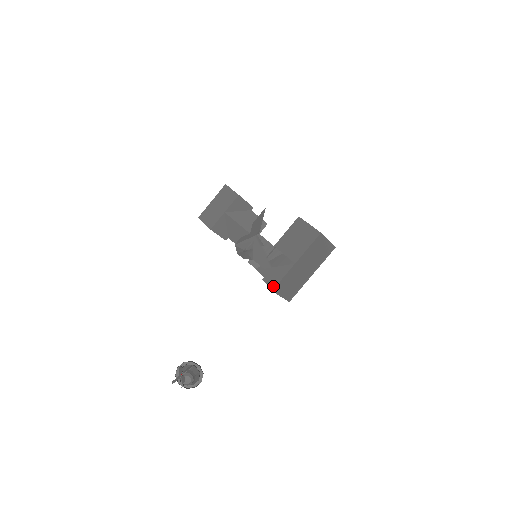
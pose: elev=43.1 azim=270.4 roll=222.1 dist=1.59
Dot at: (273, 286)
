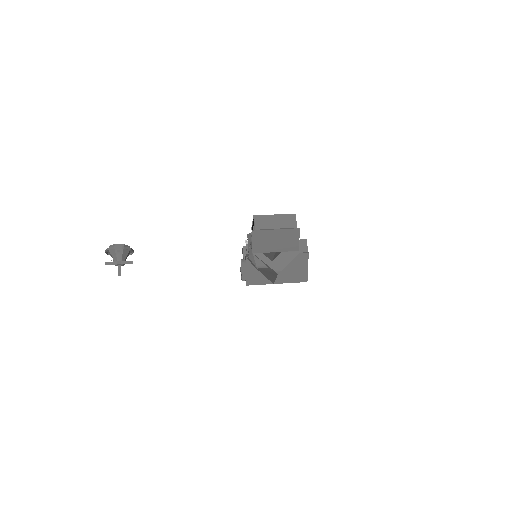
Dot at: (246, 284)
